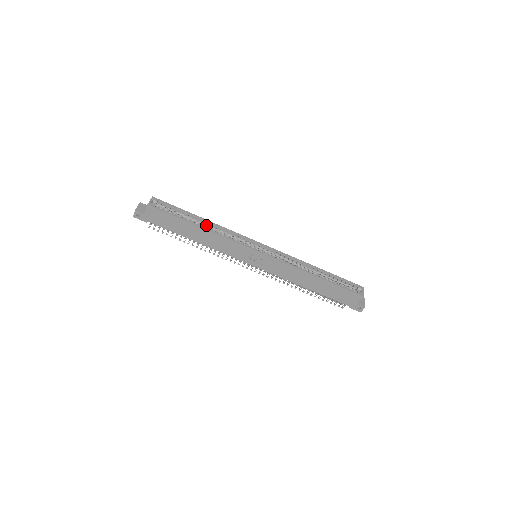
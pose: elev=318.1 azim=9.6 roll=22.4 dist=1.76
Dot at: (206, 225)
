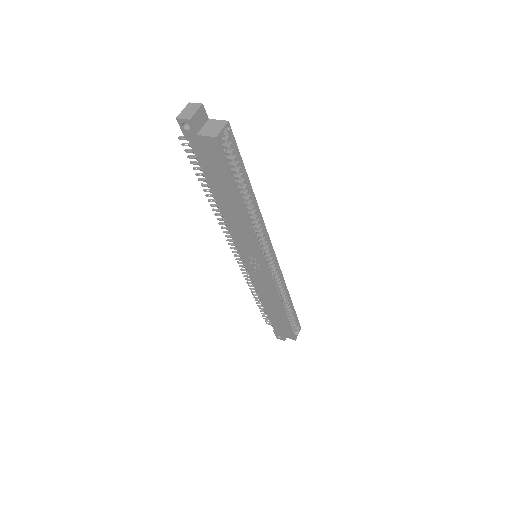
Dot at: (247, 197)
